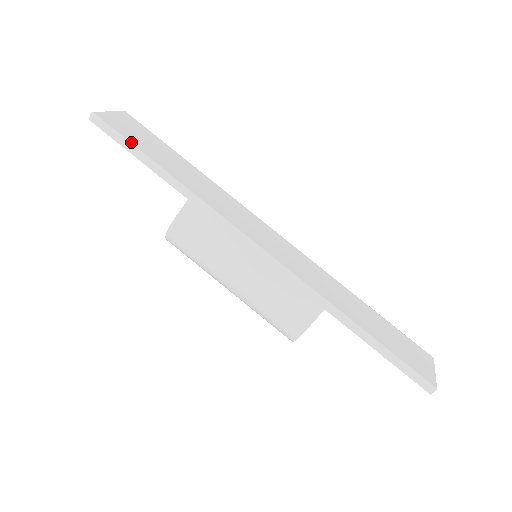
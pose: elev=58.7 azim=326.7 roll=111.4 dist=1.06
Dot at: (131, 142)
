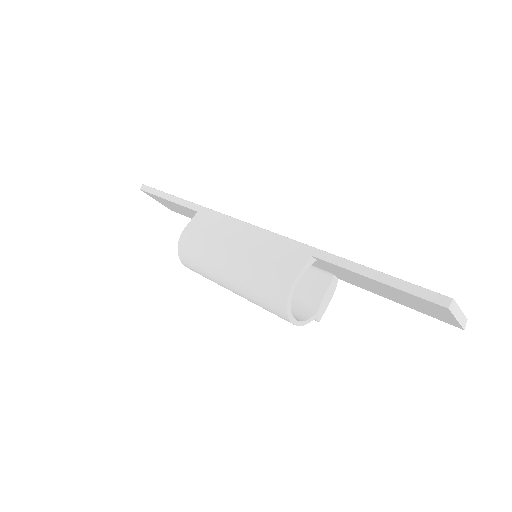
Dot at: (164, 192)
